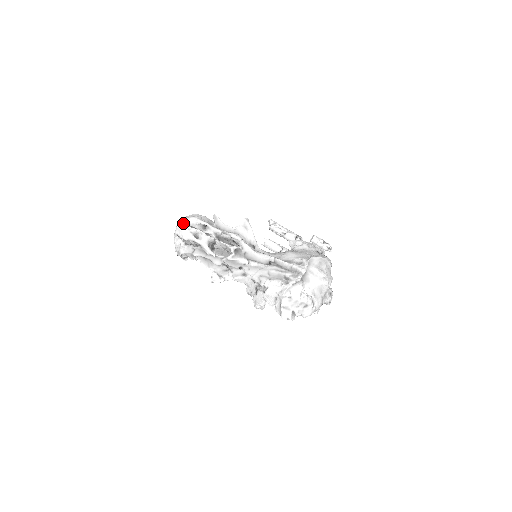
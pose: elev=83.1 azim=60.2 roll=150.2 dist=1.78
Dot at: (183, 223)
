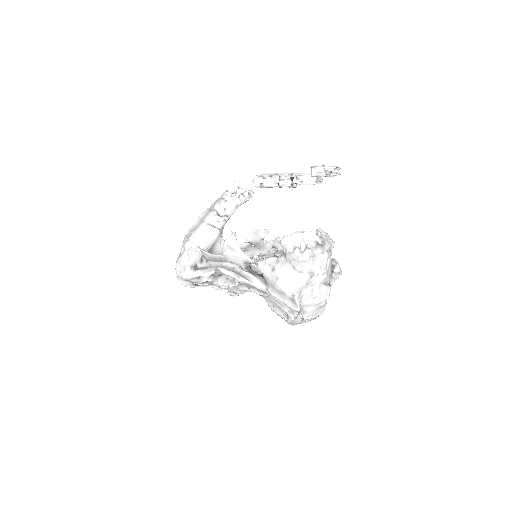
Dot at: occluded
